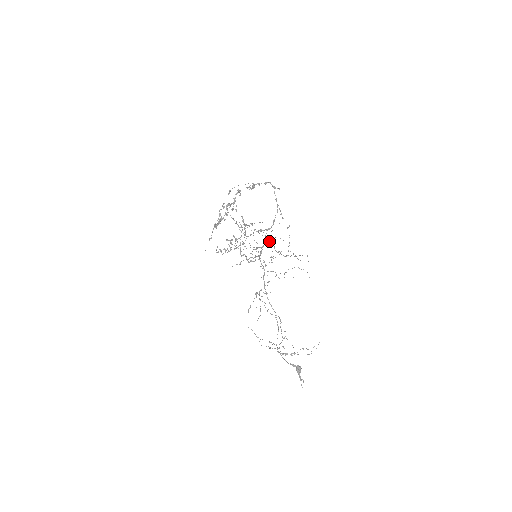
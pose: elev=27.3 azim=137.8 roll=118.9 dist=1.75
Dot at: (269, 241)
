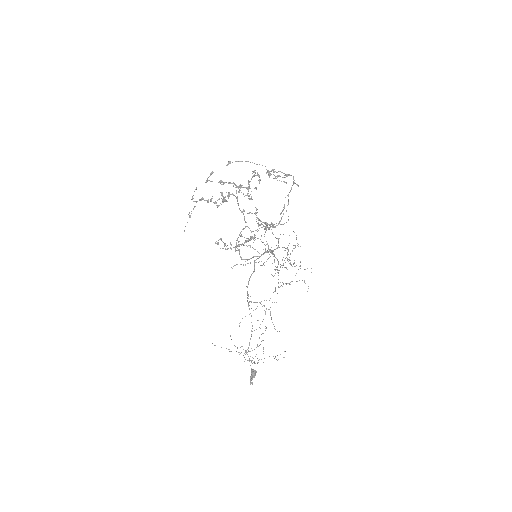
Dot at: occluded
